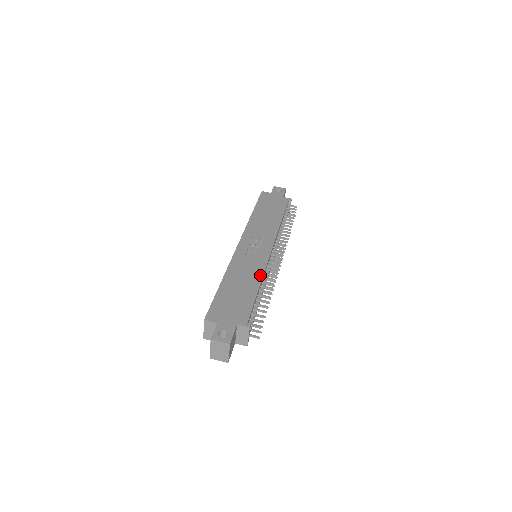
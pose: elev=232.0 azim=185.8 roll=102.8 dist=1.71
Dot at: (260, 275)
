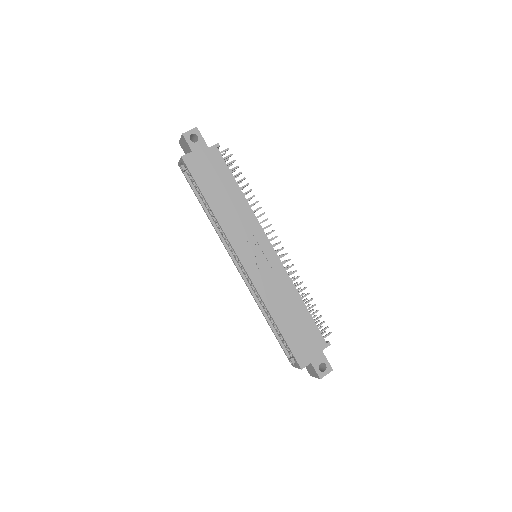
Dot at: (292, 287)
